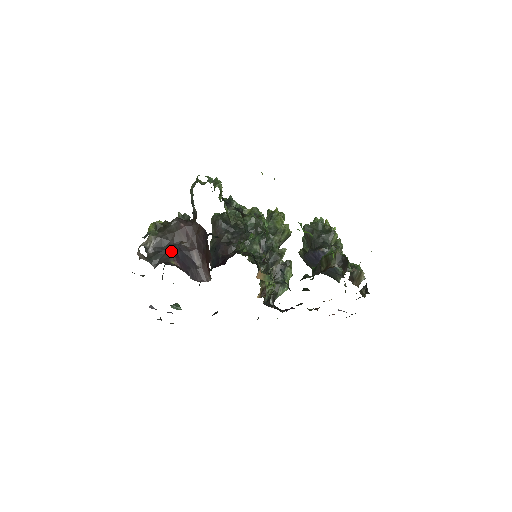
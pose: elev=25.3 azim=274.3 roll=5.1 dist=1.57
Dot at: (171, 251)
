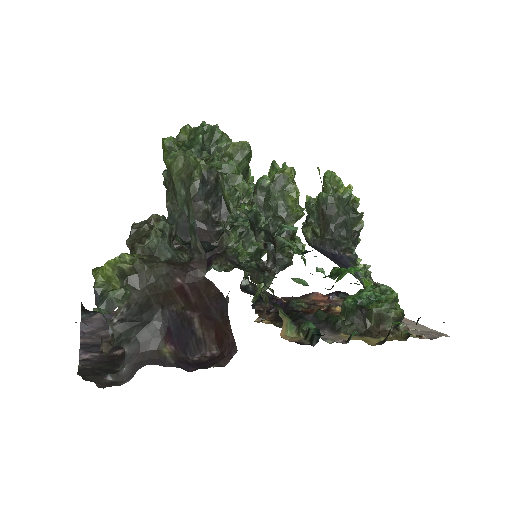
Dot at: (158, 325)
